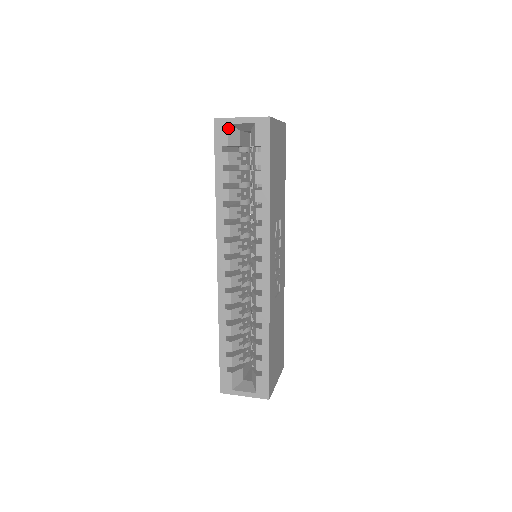
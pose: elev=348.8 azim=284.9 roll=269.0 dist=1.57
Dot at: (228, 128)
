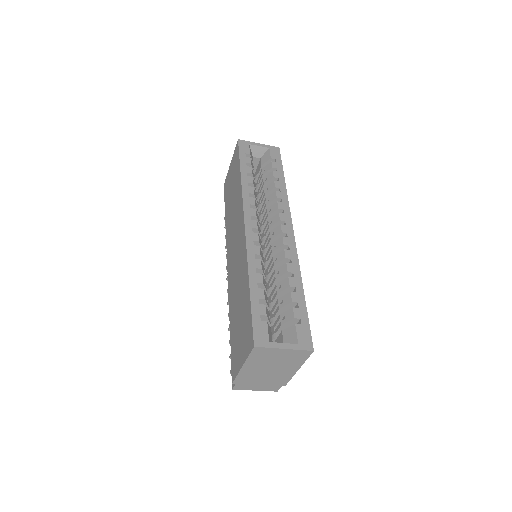
Dot at: (249, 146)
